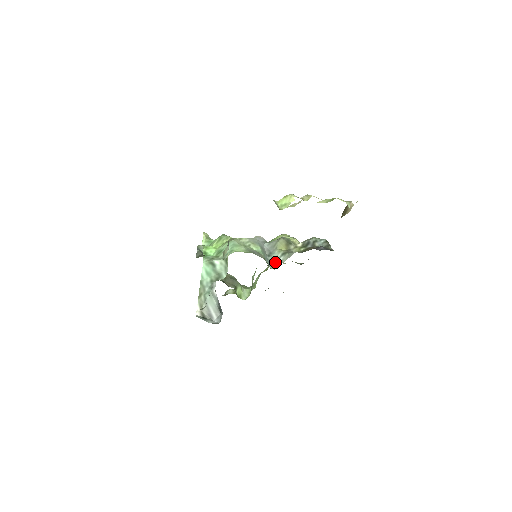
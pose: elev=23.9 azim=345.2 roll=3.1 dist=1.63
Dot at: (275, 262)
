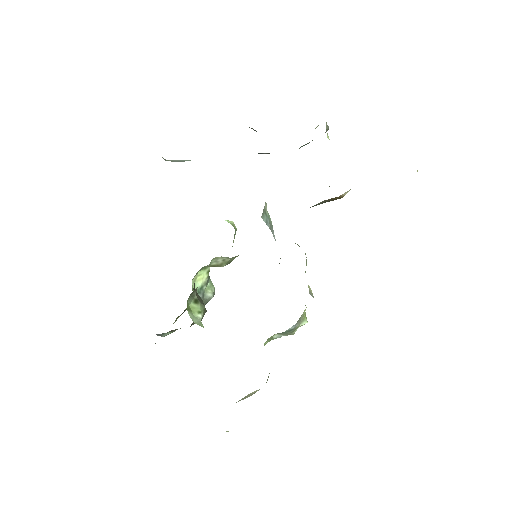
Dot at: occluded
